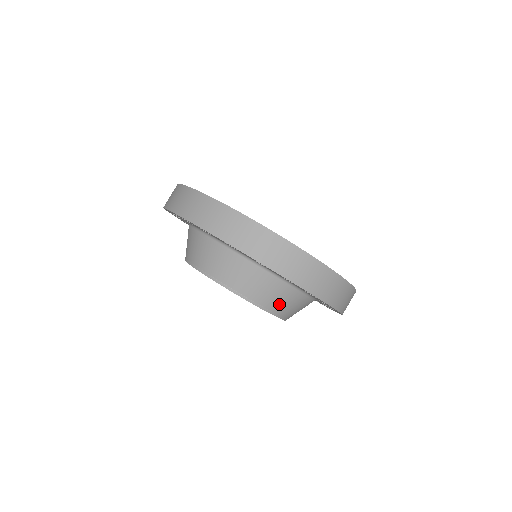
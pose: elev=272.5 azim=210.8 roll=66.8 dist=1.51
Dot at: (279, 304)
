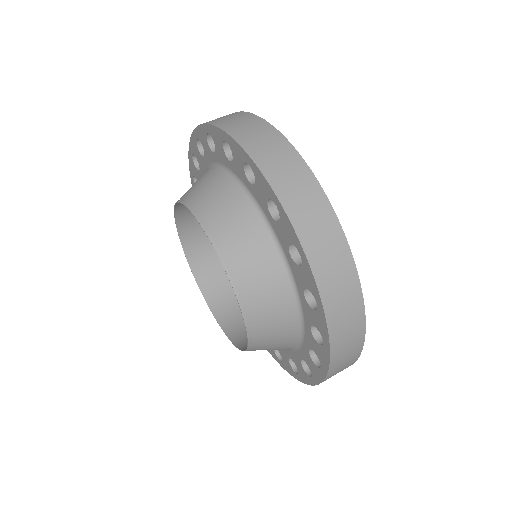
Dot at: (259, 298)
